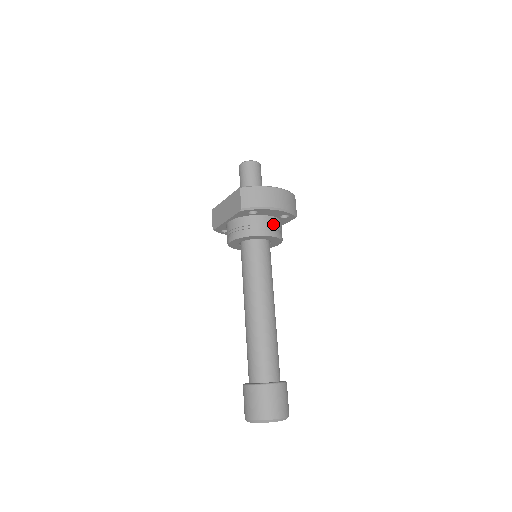
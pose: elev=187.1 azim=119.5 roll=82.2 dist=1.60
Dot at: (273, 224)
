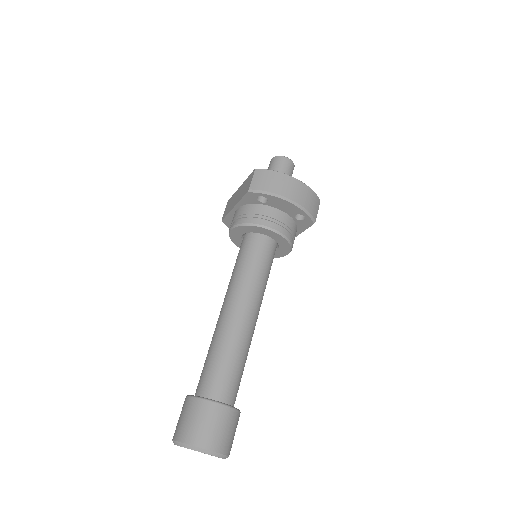
Dot at: (283, 221)
